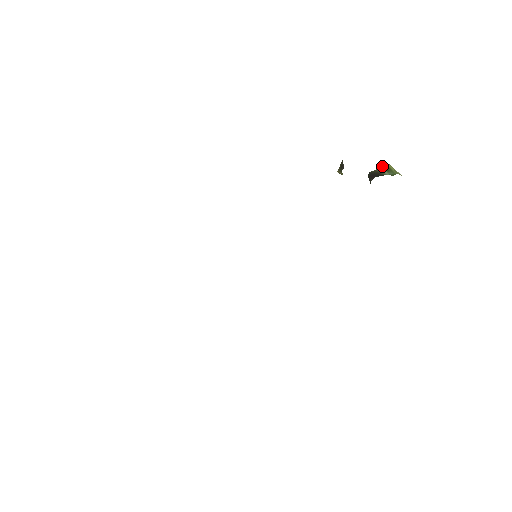
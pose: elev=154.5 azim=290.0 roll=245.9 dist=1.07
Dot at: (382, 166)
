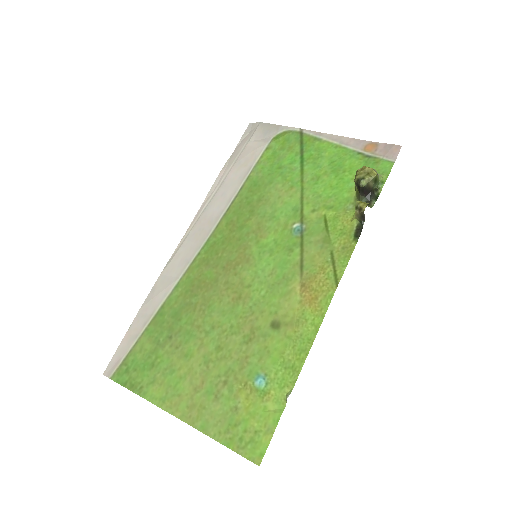
Dot at: (374, 180)
